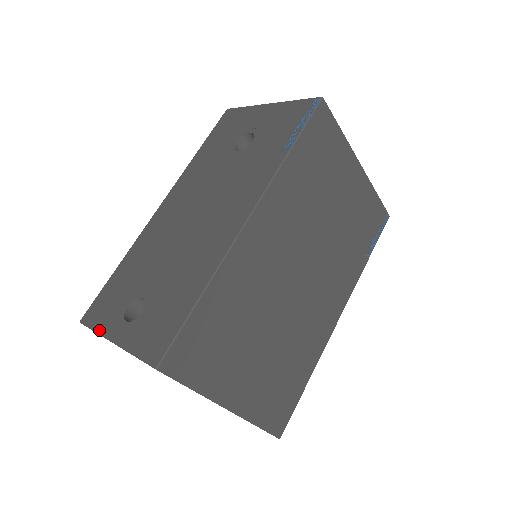
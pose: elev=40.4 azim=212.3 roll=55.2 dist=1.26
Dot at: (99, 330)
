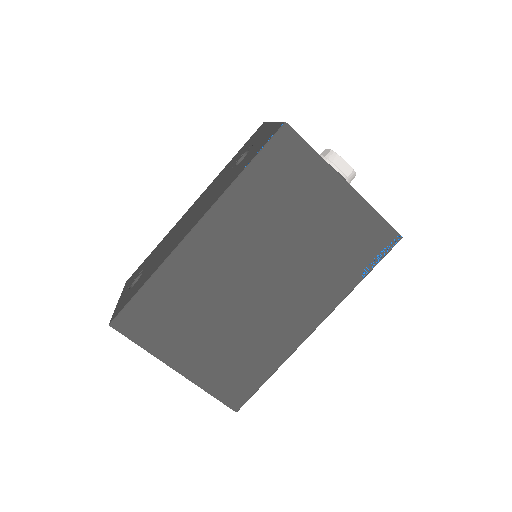
Dot at: (123, 290)
